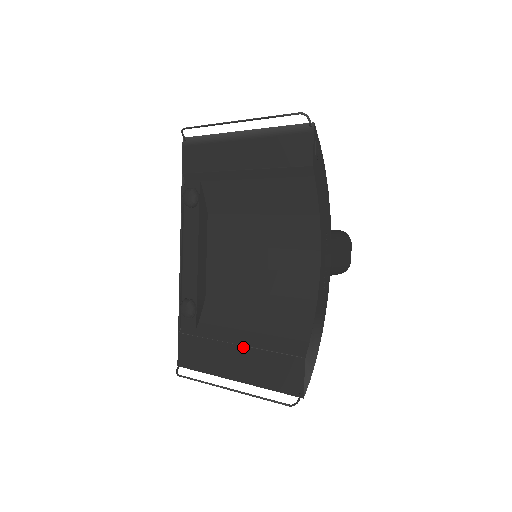
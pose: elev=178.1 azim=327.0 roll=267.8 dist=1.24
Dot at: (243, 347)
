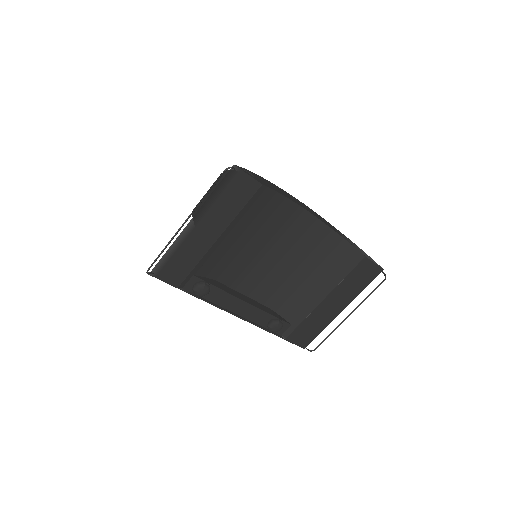
Dot at: (329, 296)
